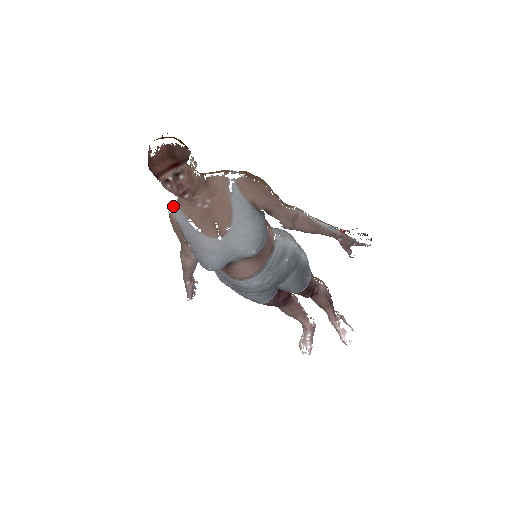
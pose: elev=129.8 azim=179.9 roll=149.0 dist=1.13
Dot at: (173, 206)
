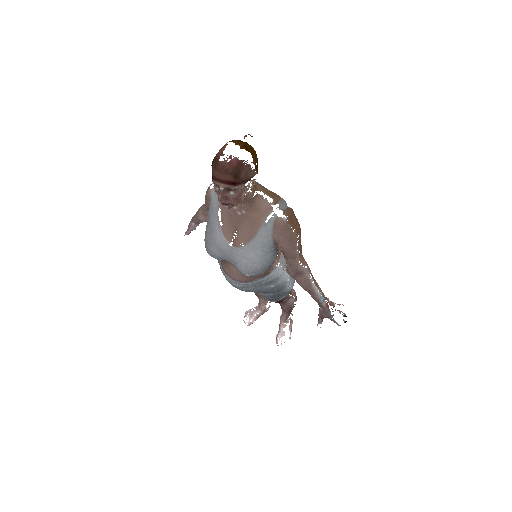
Dot at: occluded
